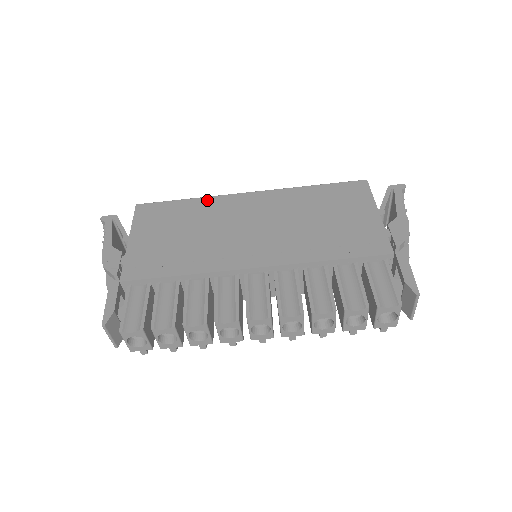
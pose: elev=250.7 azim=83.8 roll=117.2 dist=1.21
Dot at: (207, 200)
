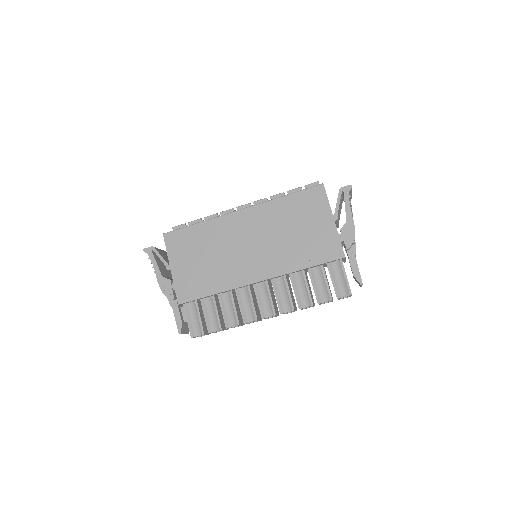
Dot at: (212, 223)
